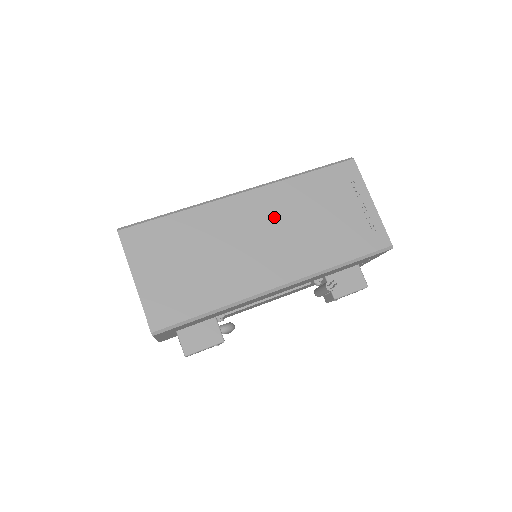
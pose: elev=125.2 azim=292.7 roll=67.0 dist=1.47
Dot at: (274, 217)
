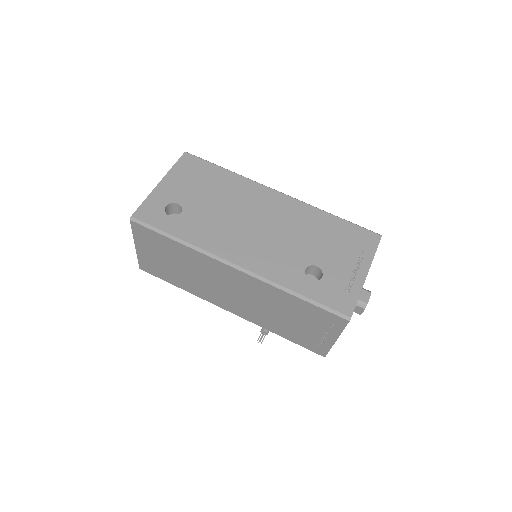
Dot at: (250, 293)
